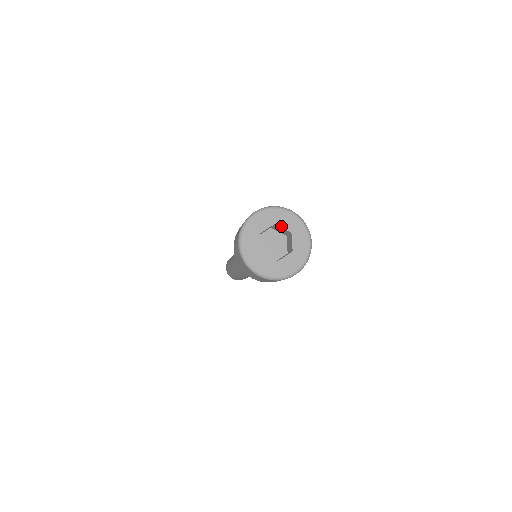
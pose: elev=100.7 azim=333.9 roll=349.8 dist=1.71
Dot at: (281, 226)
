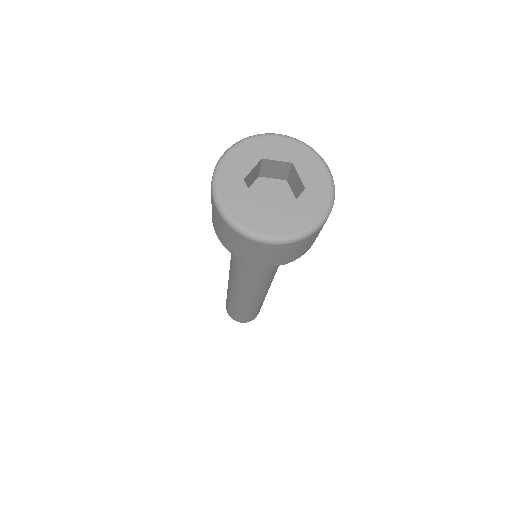
Dot at: (298, 171)
